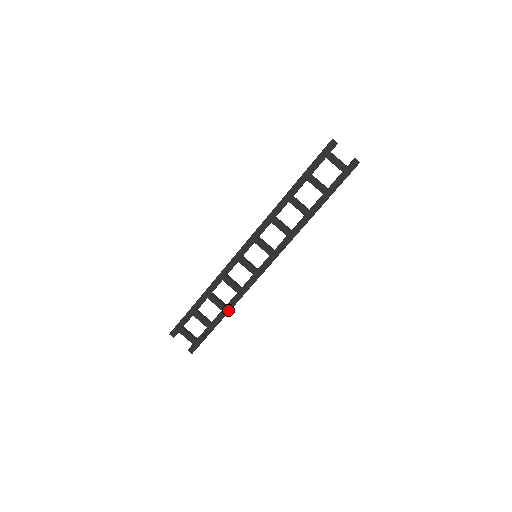
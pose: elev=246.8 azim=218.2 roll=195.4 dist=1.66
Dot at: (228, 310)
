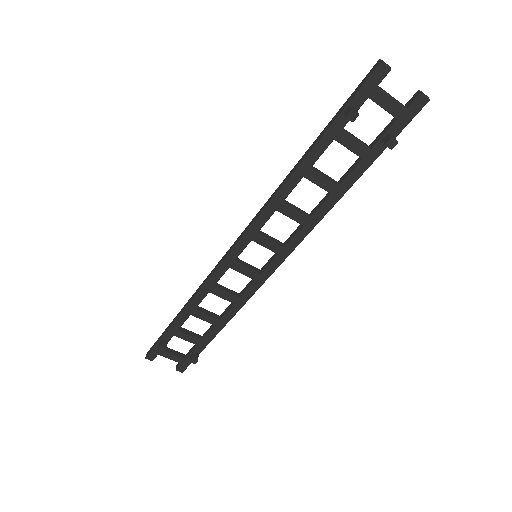
Dot at: (224, 324)
